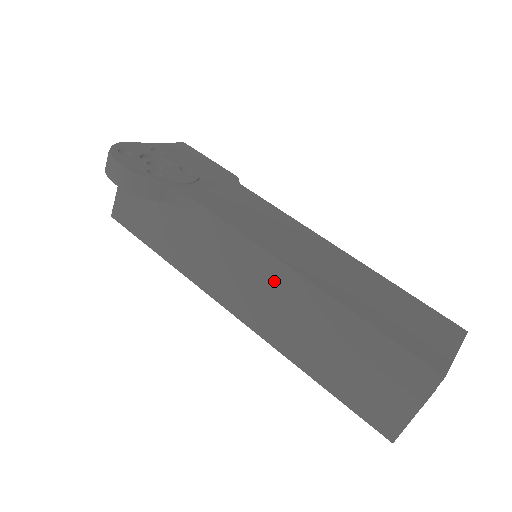
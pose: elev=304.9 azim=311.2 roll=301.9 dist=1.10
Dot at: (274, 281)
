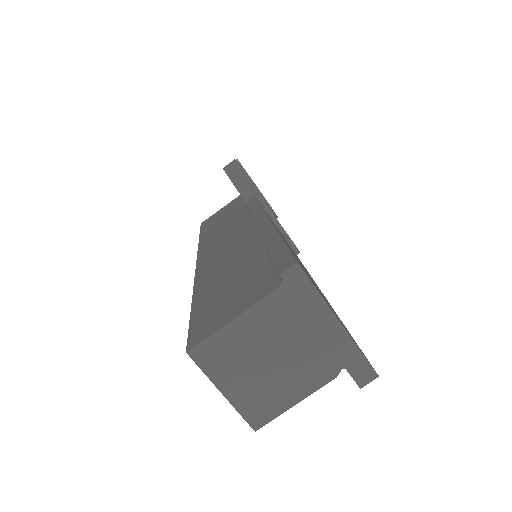
Dot at: (248, 233)
